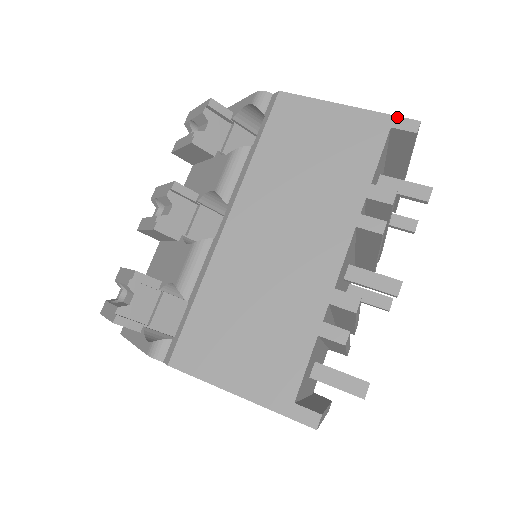
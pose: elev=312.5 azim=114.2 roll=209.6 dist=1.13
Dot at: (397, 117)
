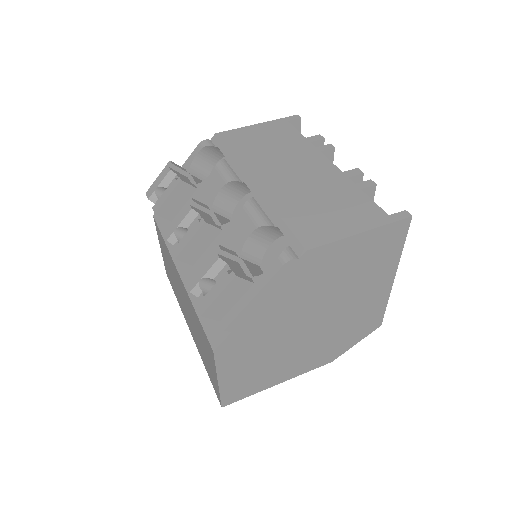
Dot at: (286, 118)
